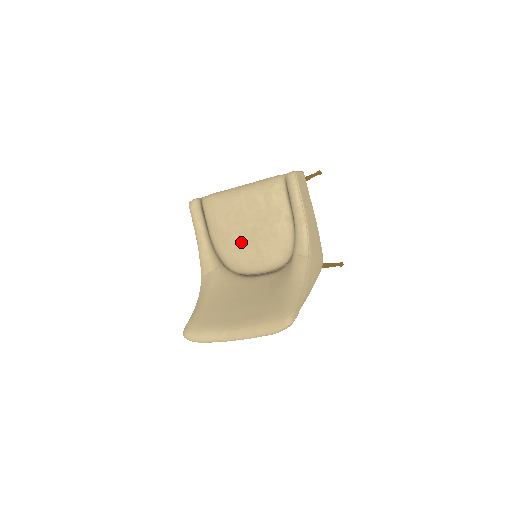
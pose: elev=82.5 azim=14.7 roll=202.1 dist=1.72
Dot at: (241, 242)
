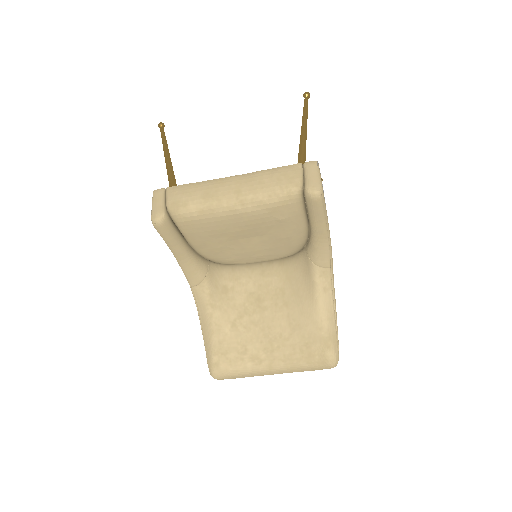
Dot at: (236, 249)
